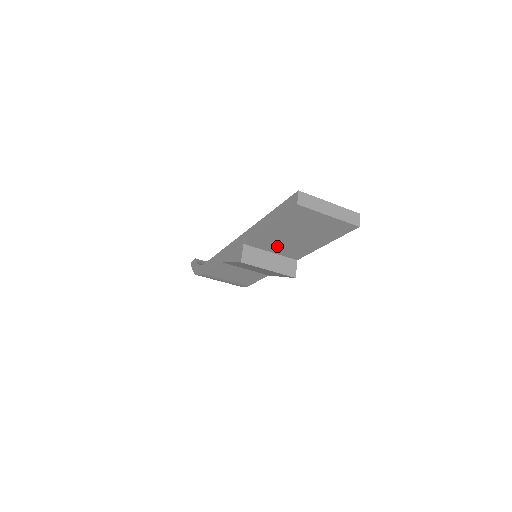
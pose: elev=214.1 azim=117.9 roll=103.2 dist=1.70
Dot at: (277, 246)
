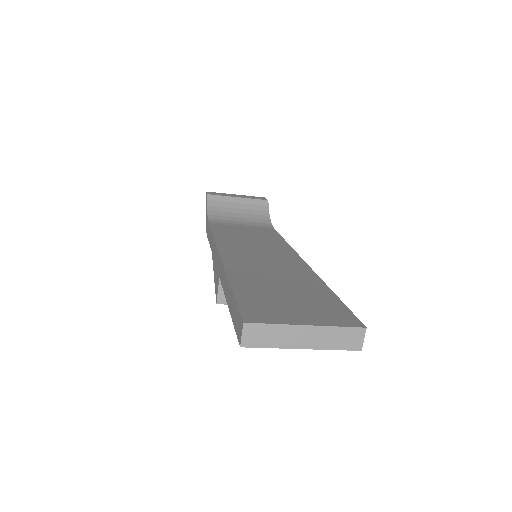
Dot at: occluded
